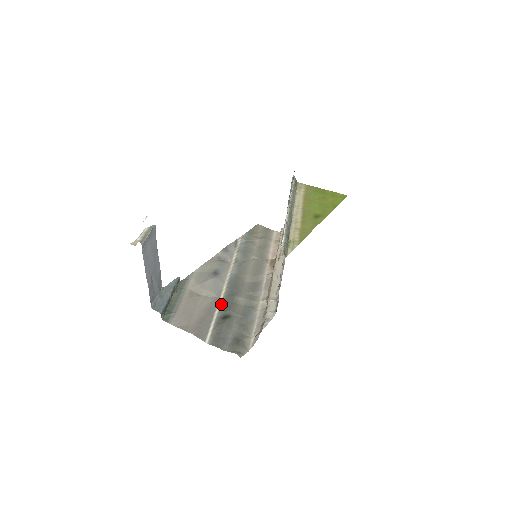
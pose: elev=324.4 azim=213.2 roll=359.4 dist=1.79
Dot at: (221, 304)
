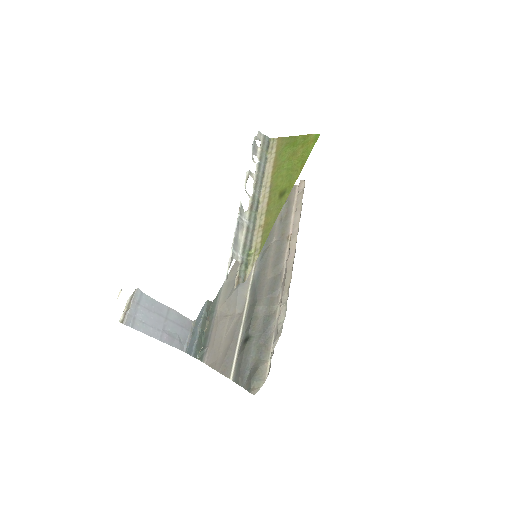
Dot at: (244, 321)
